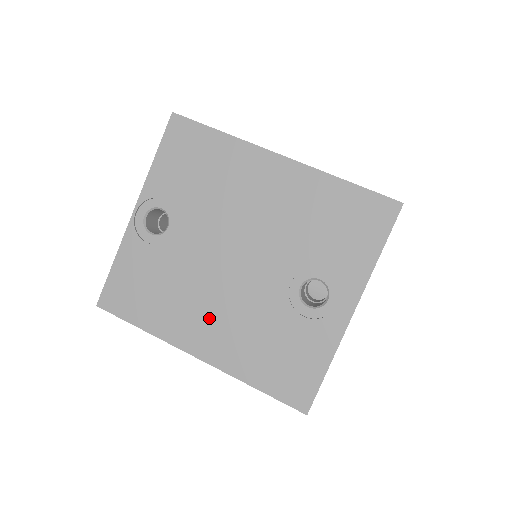
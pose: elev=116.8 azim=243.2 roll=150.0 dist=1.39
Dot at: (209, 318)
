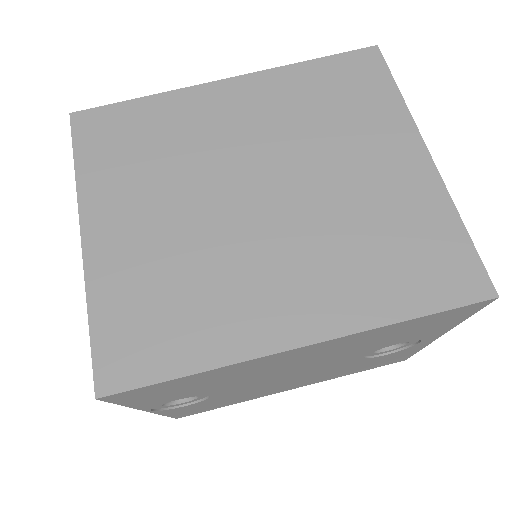
Dot at: (290, 385)
